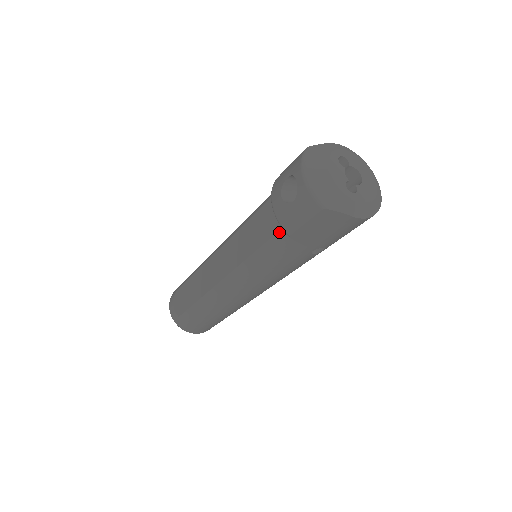
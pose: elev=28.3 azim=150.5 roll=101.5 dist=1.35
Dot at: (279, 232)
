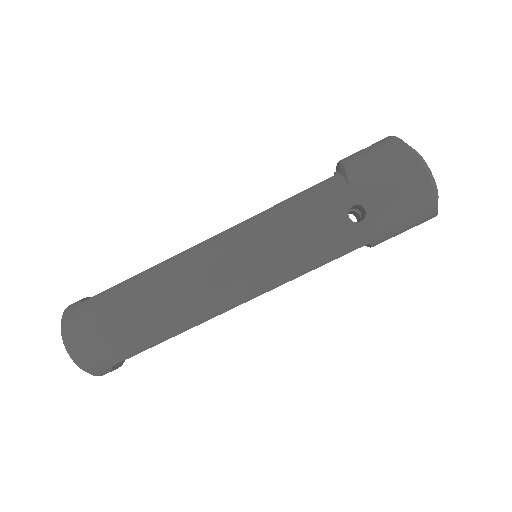
Dot at: (331, 177)
